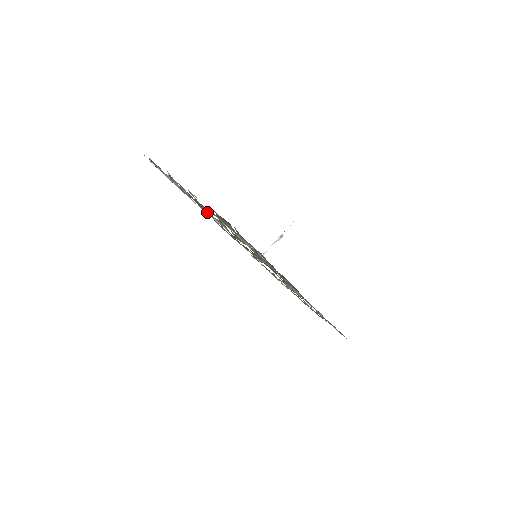
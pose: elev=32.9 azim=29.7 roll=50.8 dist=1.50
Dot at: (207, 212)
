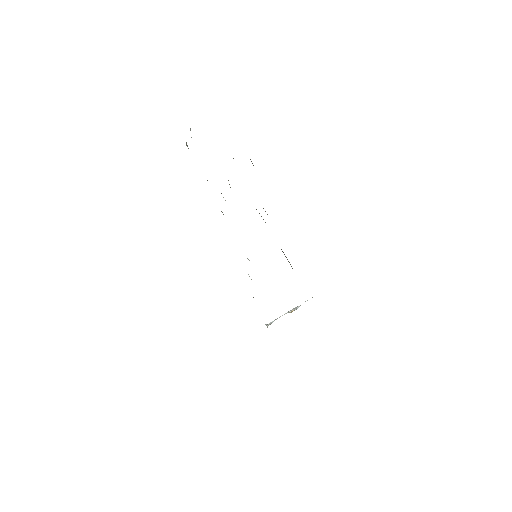
Dot at: occluded
